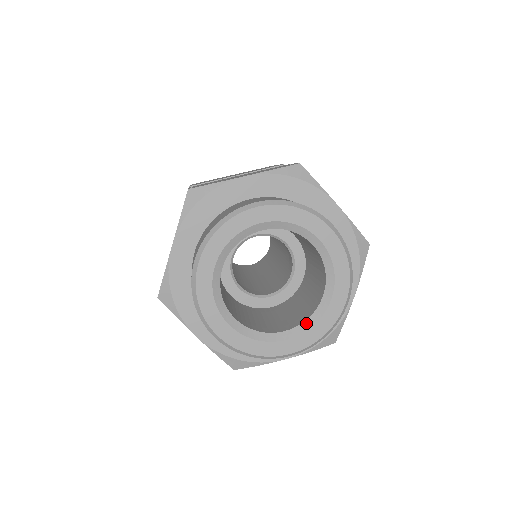
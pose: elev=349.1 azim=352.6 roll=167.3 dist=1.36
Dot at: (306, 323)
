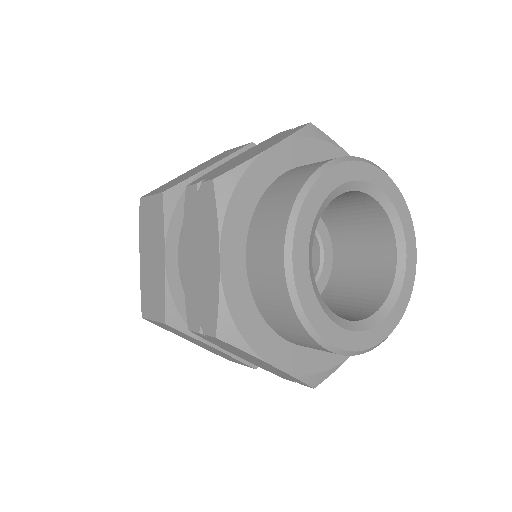
Dot at: (356, 324)
